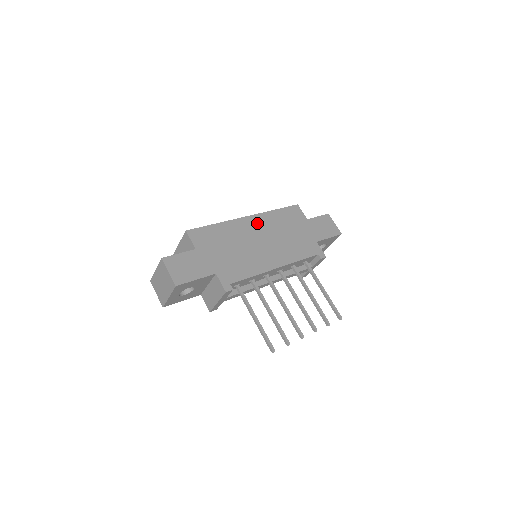
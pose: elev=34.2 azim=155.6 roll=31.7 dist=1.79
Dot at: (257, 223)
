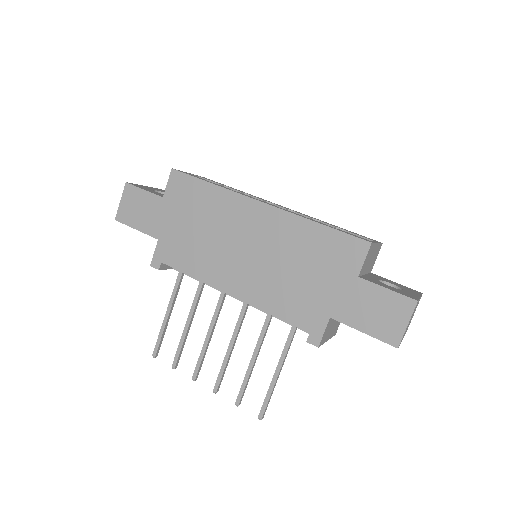
Dot at: (266, 221)
